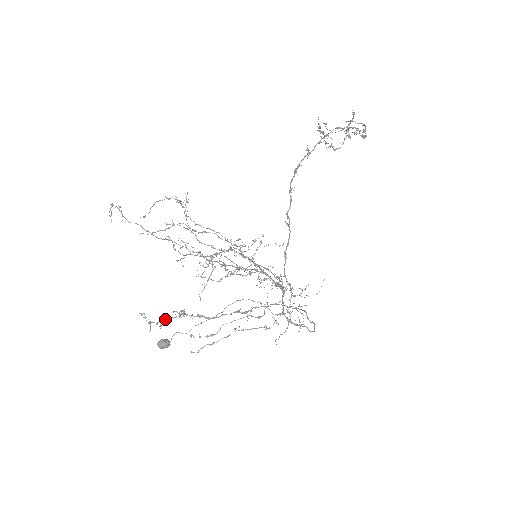
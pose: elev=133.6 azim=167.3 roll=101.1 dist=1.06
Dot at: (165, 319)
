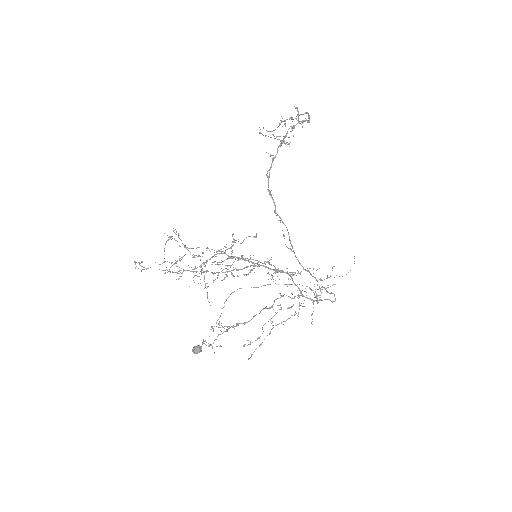
Dot at: occluded
